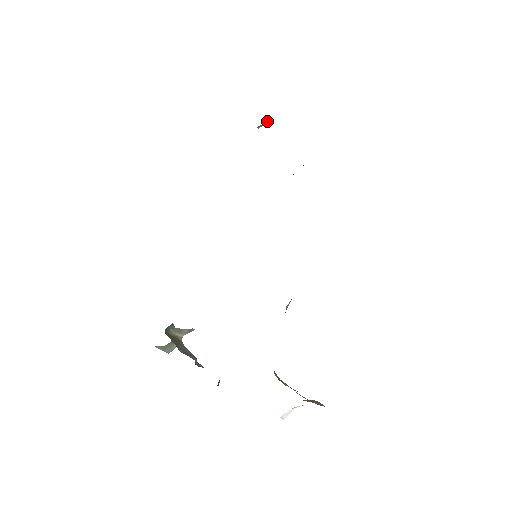
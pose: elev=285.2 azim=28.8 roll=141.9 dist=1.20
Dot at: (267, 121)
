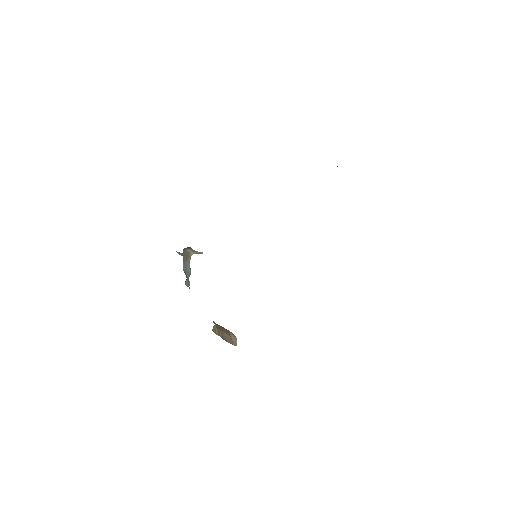
Dot at: occluded
